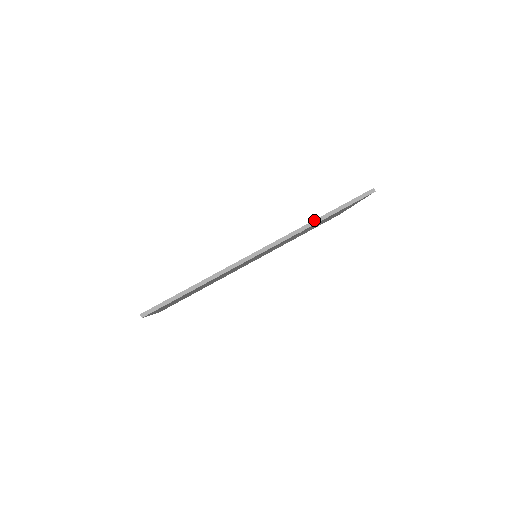
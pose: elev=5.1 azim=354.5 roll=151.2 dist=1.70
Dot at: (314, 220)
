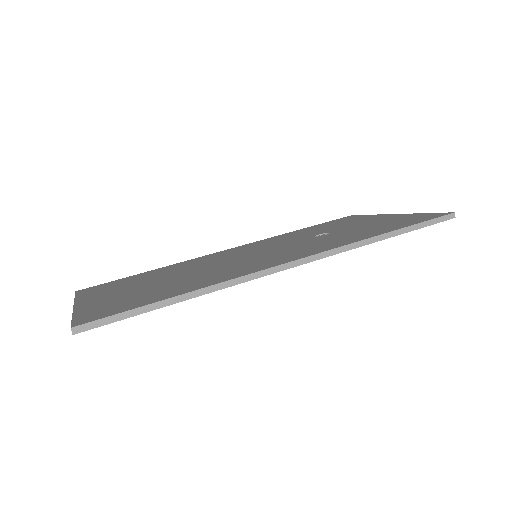
Dot at: (373, 236)
